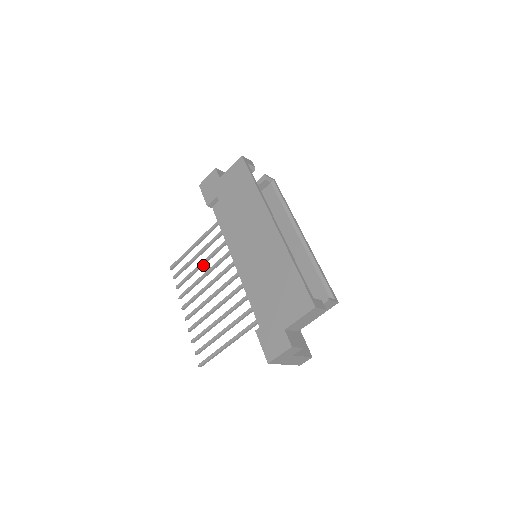
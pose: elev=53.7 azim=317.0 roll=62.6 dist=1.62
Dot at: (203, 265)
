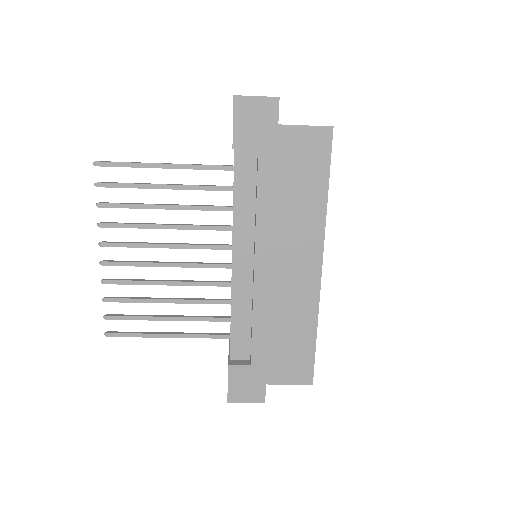
Dot at: (166, 208)
